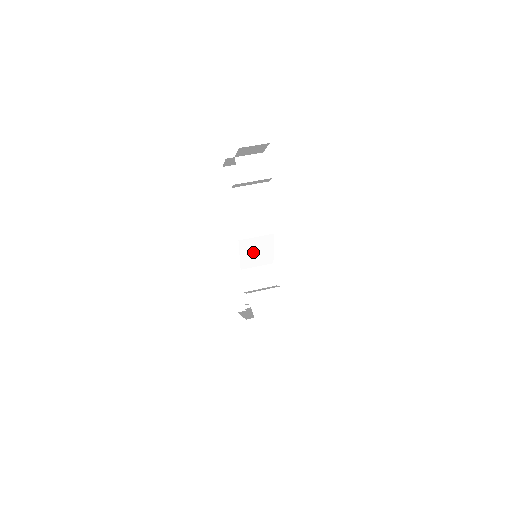
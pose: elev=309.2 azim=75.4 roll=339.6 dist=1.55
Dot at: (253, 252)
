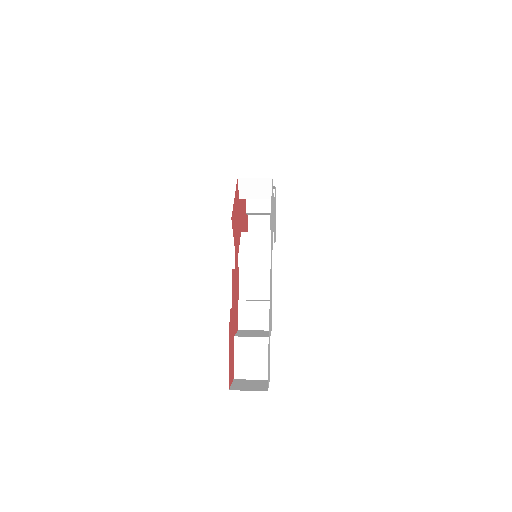
Dot at: (253, 245)
